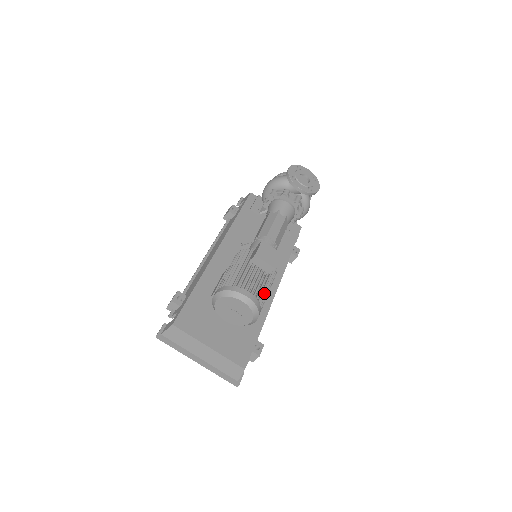
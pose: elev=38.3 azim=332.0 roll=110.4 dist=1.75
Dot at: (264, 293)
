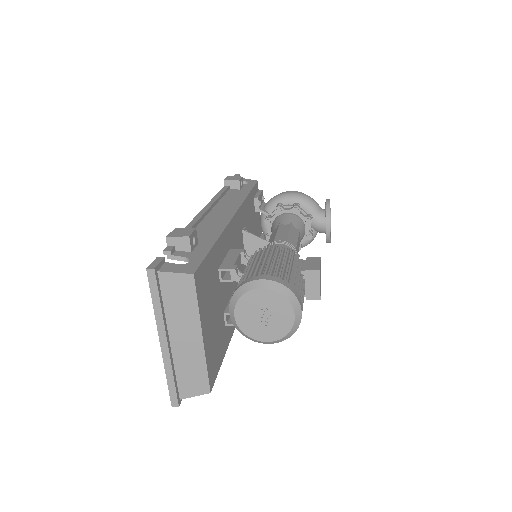
Dot at: occluded
